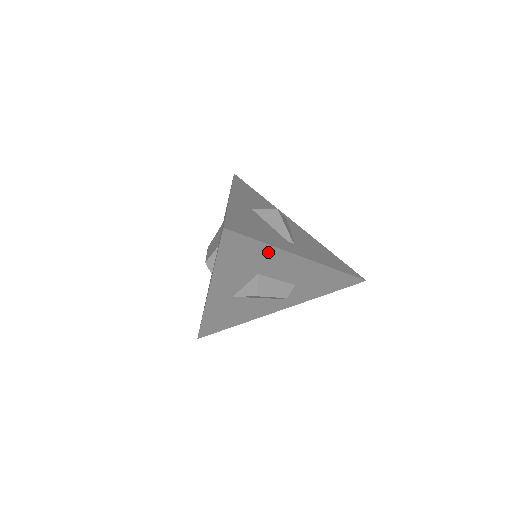
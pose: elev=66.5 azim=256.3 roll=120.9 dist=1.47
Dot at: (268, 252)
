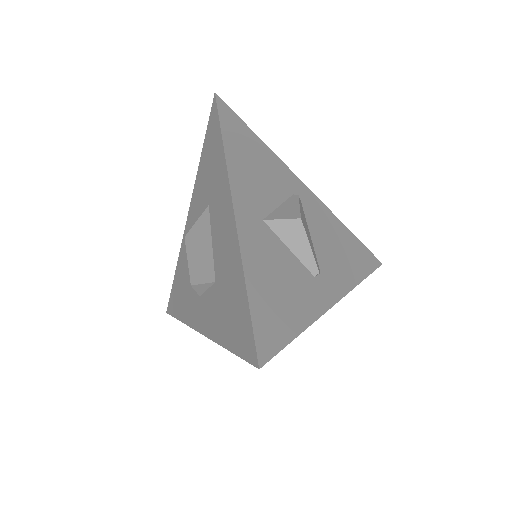
Dot at: occluded
